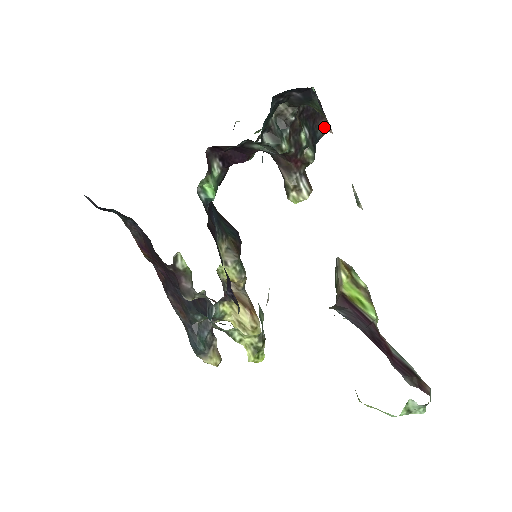
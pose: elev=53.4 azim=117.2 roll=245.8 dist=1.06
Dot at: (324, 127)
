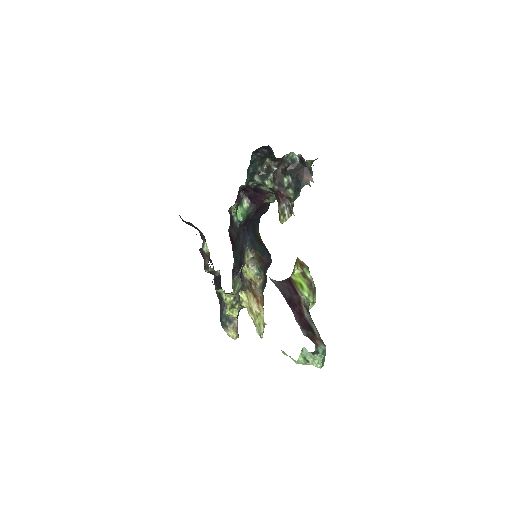
Dot at: (308, 178)
